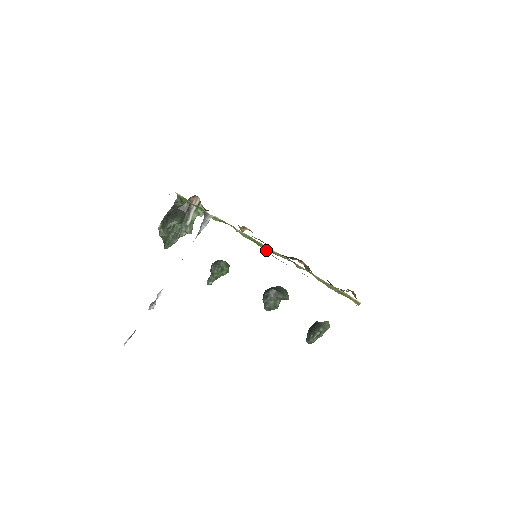
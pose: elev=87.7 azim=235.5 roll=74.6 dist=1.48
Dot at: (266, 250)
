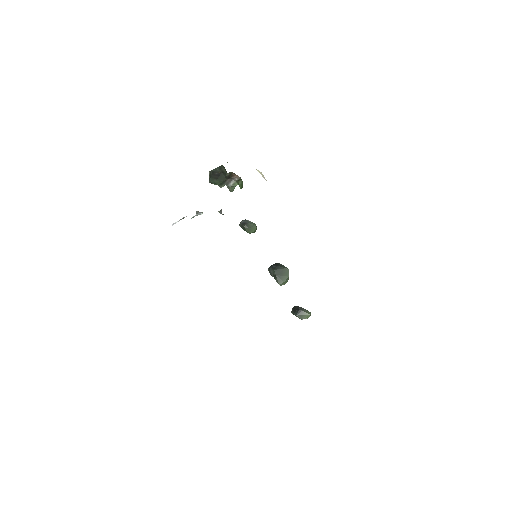
Dot at: occluded
